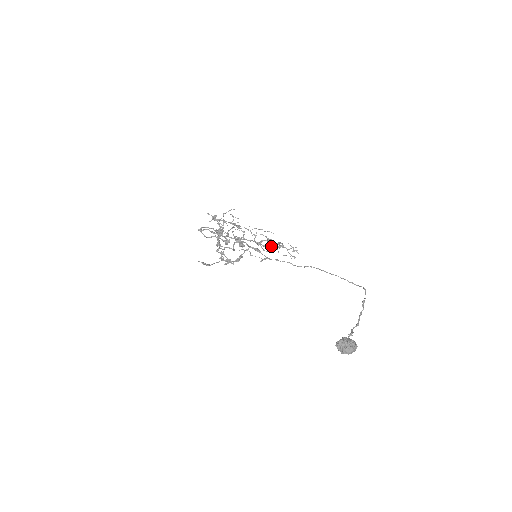
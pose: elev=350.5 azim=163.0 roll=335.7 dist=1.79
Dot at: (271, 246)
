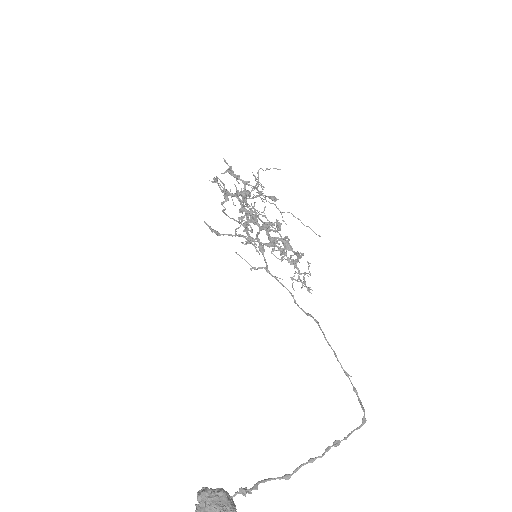
Dot at: (281, 253)
